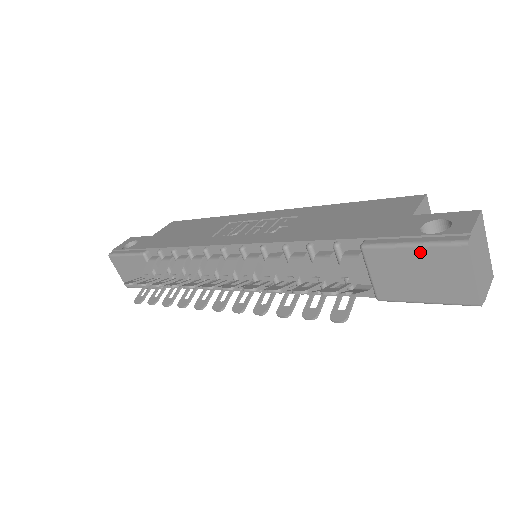
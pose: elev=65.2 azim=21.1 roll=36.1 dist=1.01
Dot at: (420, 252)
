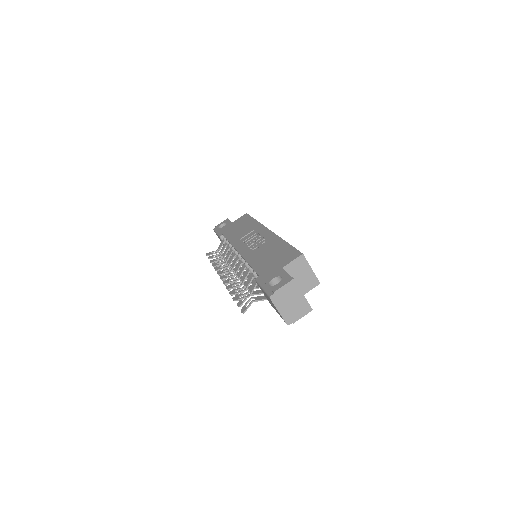
Dot at: (265, 293)
